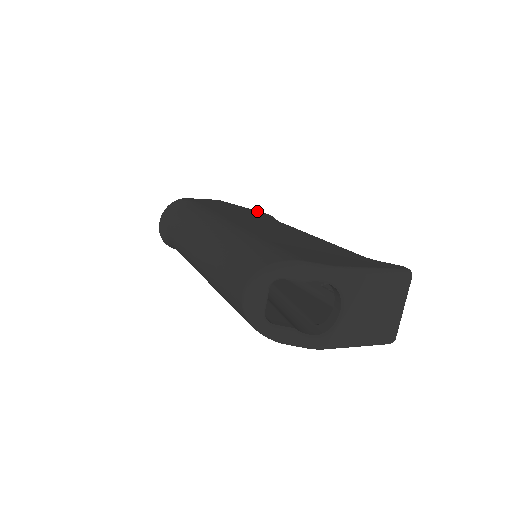
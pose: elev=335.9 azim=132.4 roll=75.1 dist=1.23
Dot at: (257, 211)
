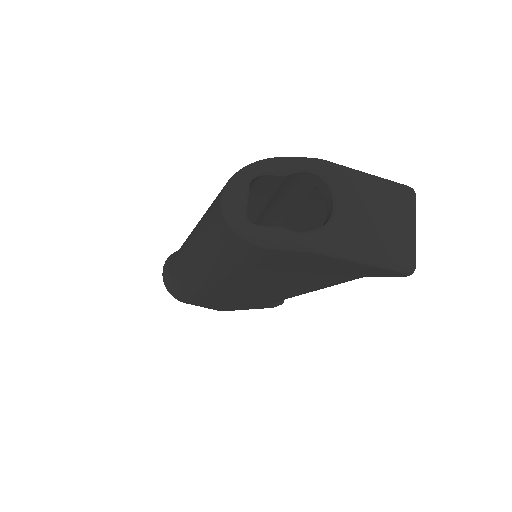
Dot at: occluded
